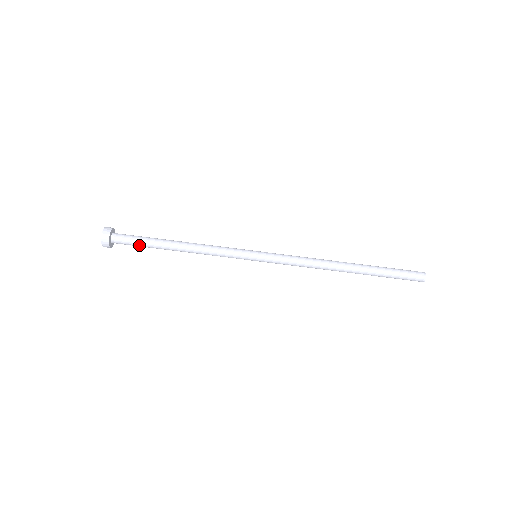
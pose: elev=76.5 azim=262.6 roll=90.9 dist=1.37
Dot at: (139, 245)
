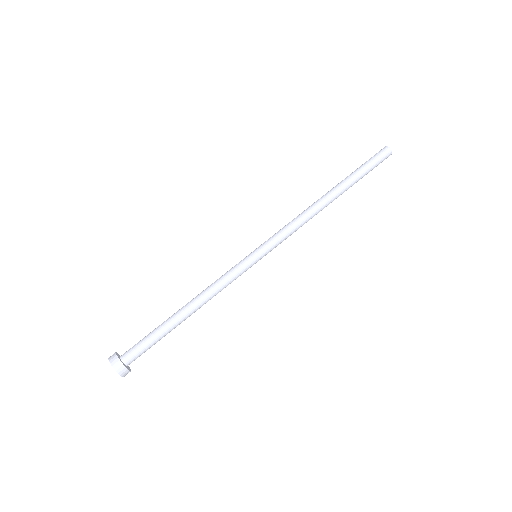
Dot at: (154, 344)
